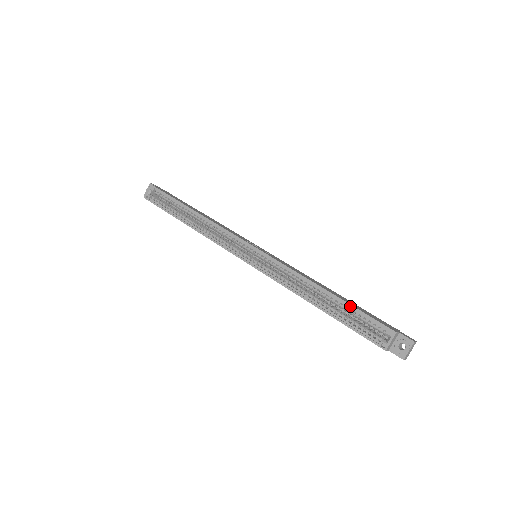
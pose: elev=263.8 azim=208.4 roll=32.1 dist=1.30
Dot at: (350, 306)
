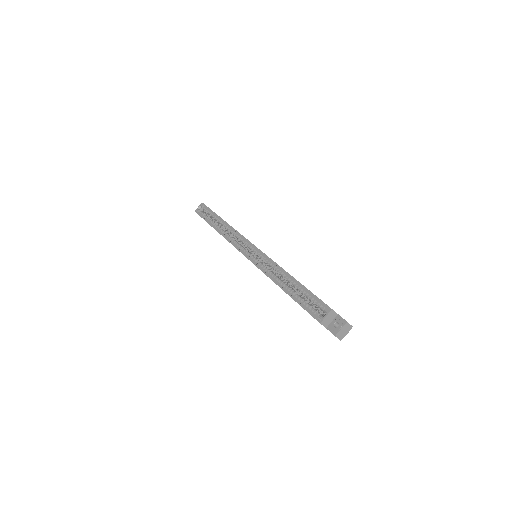
Dot at: (305, 288)
